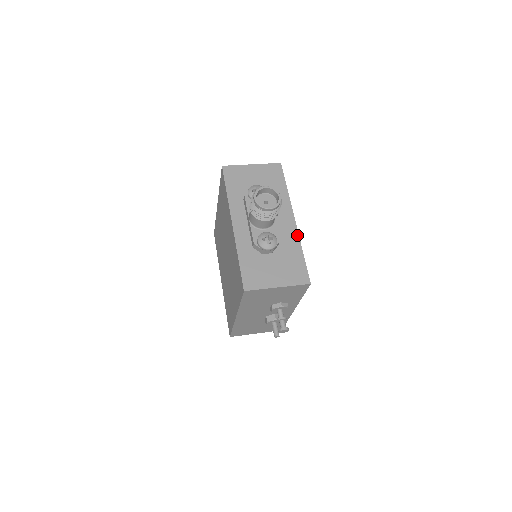
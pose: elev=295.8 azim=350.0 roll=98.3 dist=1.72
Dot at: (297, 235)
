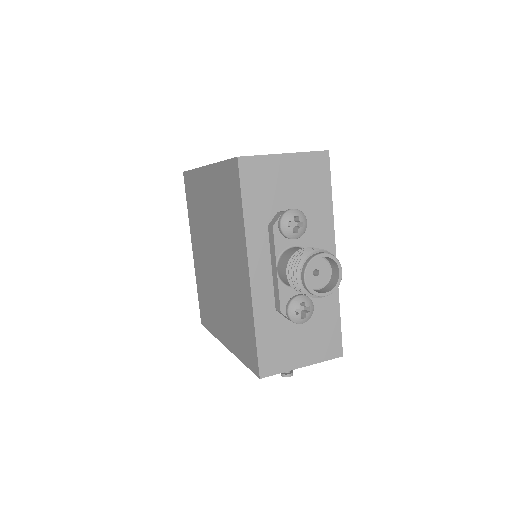
Dot at: occluded
